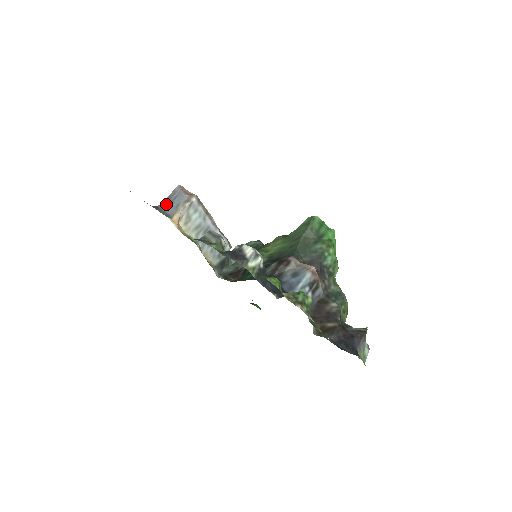
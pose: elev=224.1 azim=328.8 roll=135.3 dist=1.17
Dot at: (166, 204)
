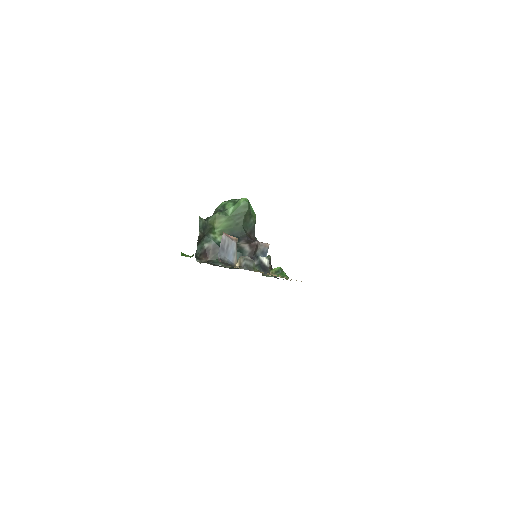
Dot at: (223, 253)
